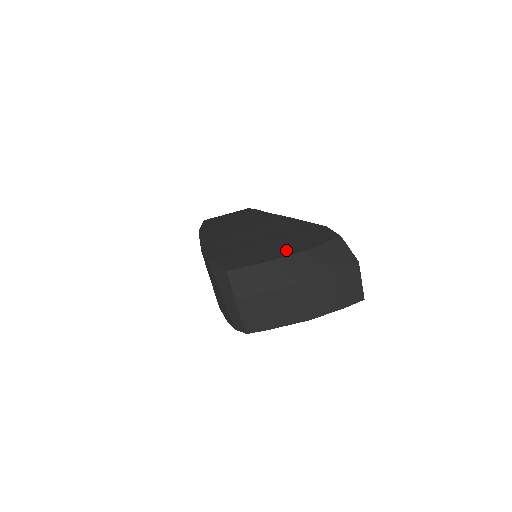
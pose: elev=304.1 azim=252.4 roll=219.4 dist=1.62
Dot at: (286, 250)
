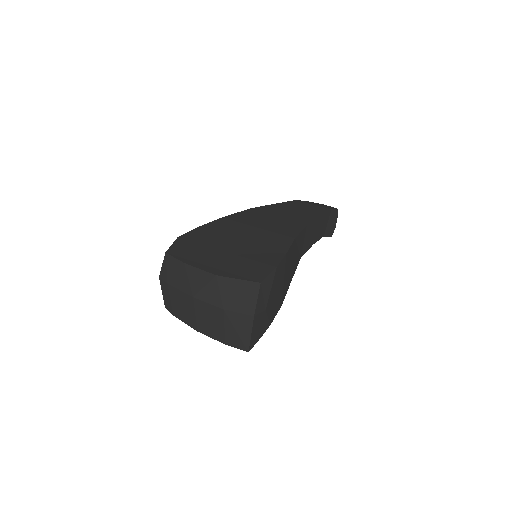
Dot at: (214, 265)
